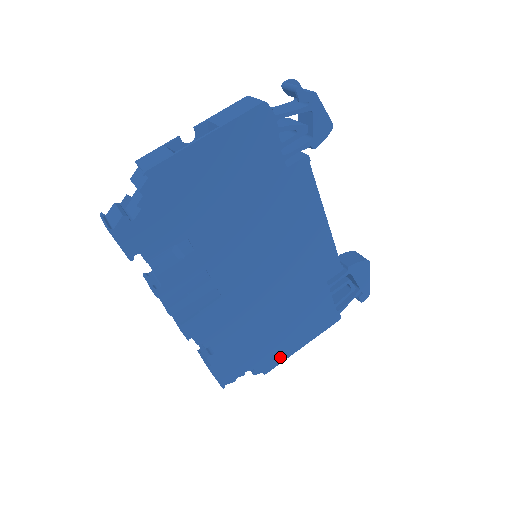
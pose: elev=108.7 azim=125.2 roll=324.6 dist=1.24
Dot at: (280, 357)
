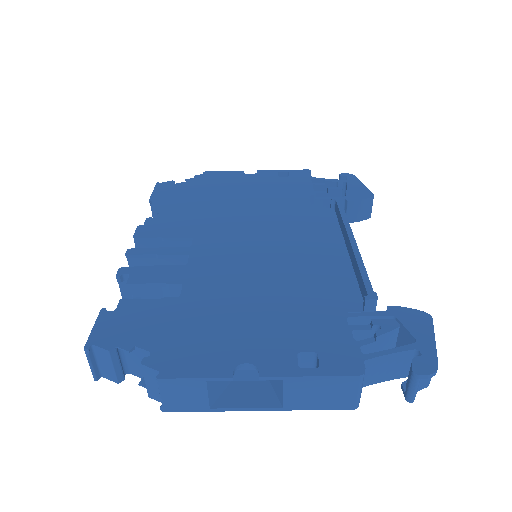
Dot at: occluded
